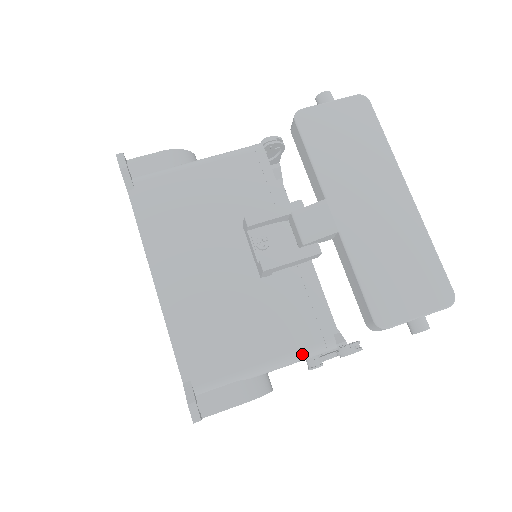
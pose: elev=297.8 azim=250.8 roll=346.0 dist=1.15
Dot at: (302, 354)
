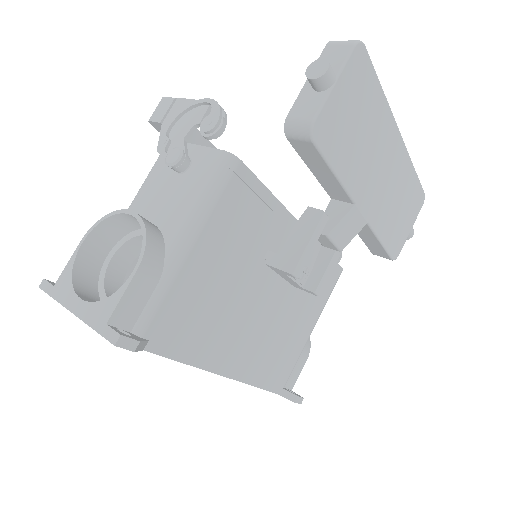
Dot at: occluded
